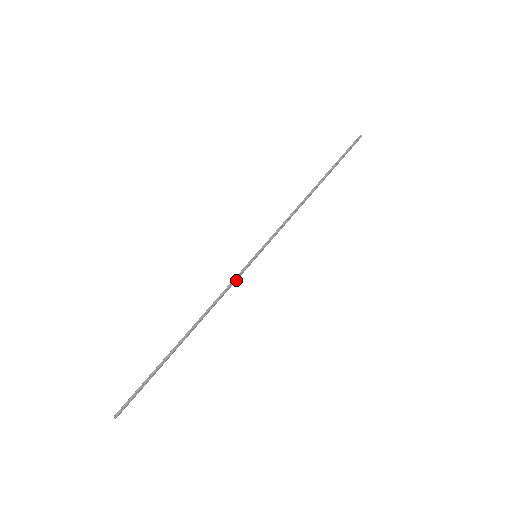
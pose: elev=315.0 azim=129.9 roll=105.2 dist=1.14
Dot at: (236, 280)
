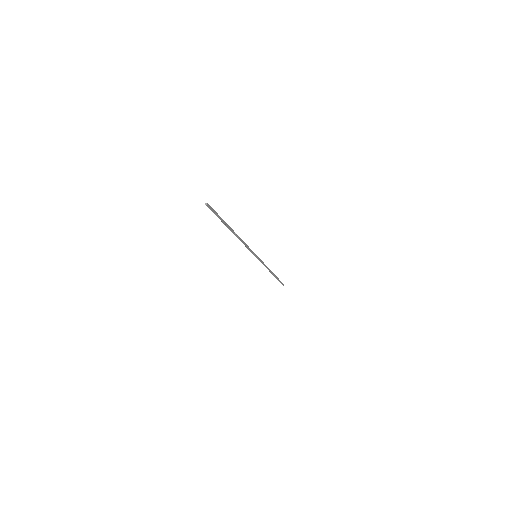
Dot at: (250, 250)
